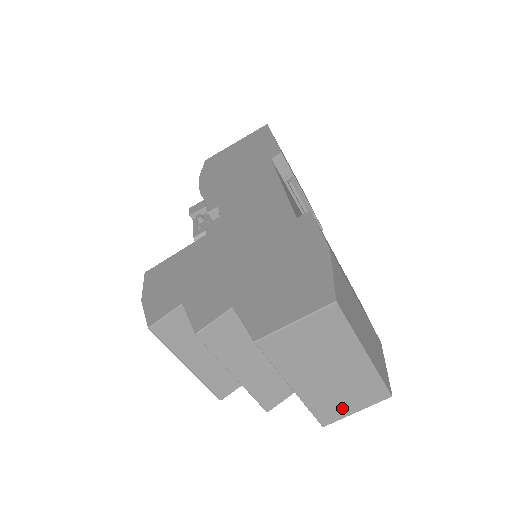
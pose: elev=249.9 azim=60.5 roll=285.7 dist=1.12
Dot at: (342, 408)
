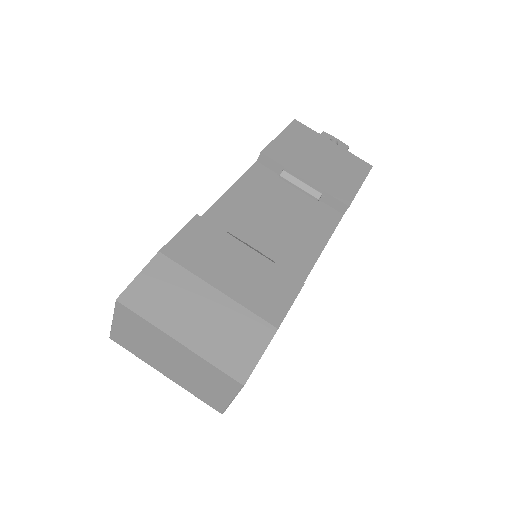
Dot at: (216, 396)
